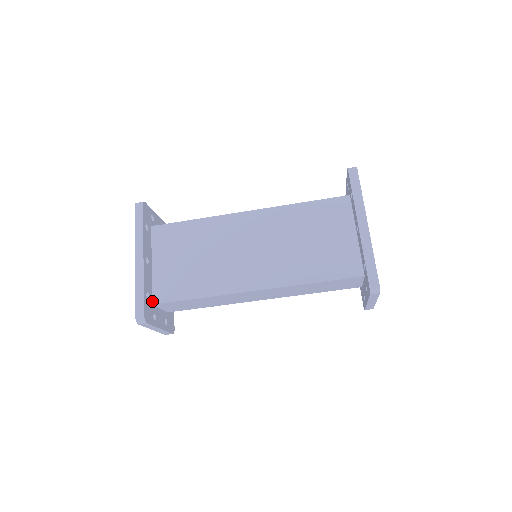
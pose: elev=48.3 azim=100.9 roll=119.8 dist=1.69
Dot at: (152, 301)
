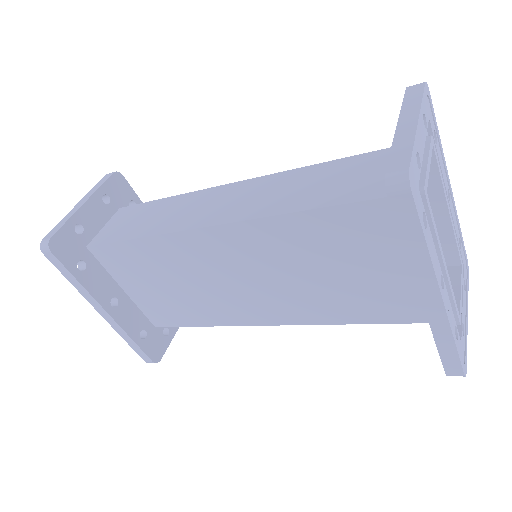
Dot at: (152, 325)
